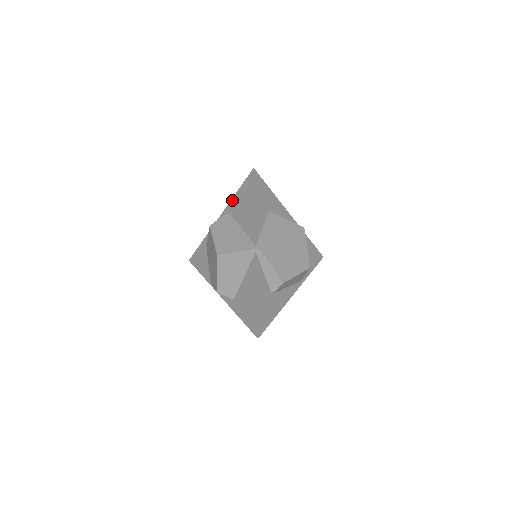
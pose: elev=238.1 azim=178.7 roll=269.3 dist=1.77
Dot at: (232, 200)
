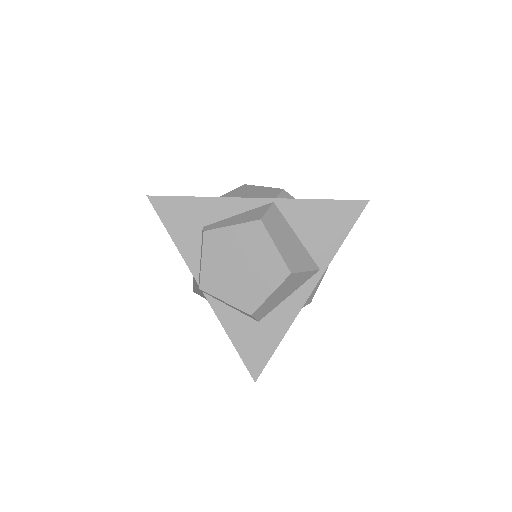
Dot at: occluded
